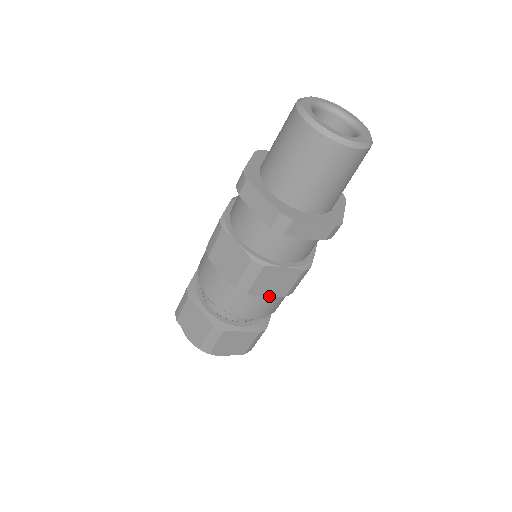
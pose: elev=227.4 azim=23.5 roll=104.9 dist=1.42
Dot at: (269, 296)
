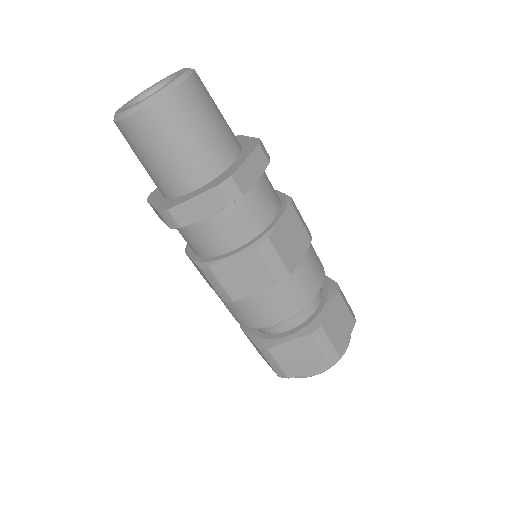
Dot at: (303, 255)
